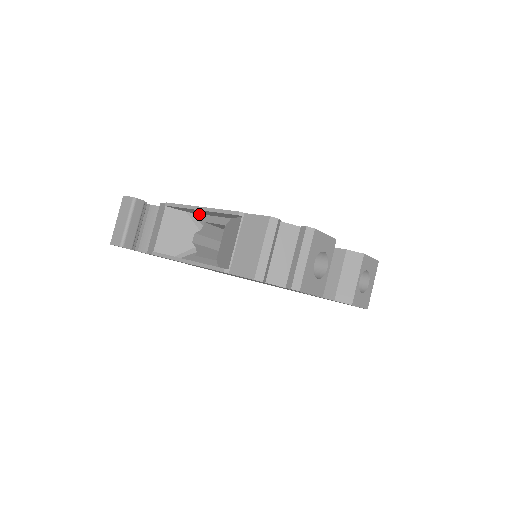
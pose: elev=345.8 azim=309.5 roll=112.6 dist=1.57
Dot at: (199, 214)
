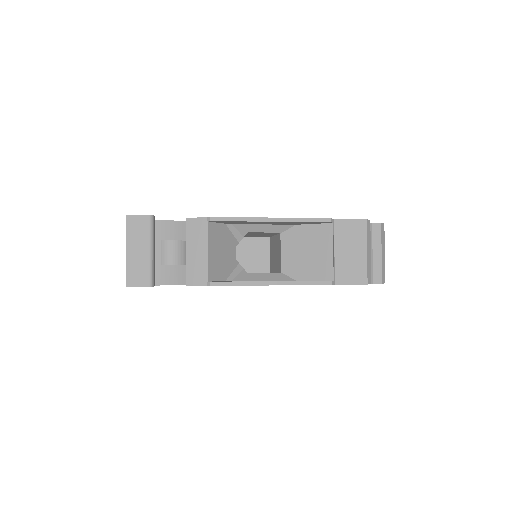
Dot at: (245, 224)
